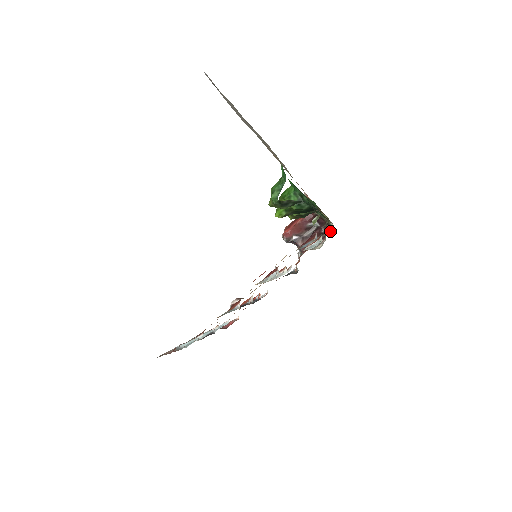
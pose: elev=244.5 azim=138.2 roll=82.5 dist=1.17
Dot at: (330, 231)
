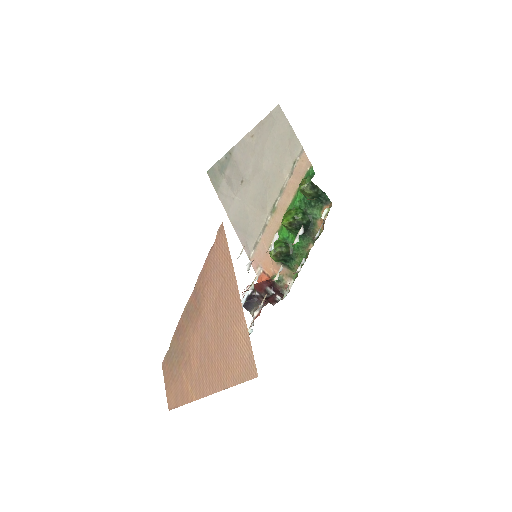
Dot at: occluded
